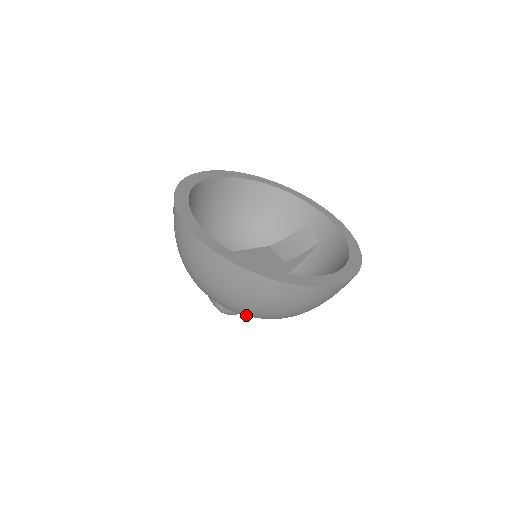
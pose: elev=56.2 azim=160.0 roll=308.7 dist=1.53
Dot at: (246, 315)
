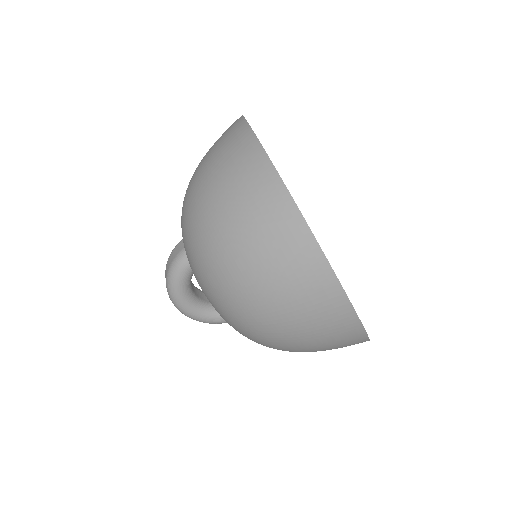
Dot at: (211, 273)
